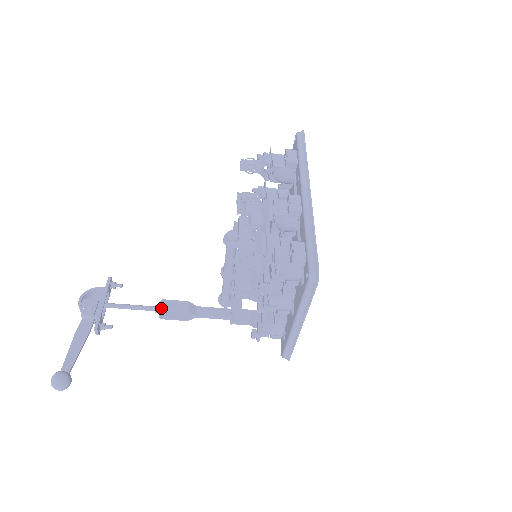
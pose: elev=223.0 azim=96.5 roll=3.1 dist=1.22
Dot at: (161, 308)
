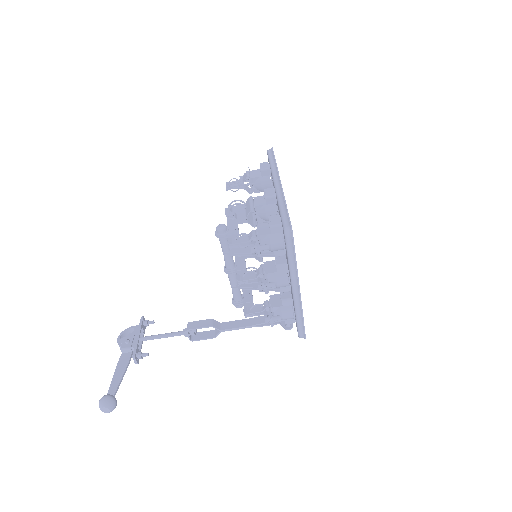
Dot at: (188, 329)
